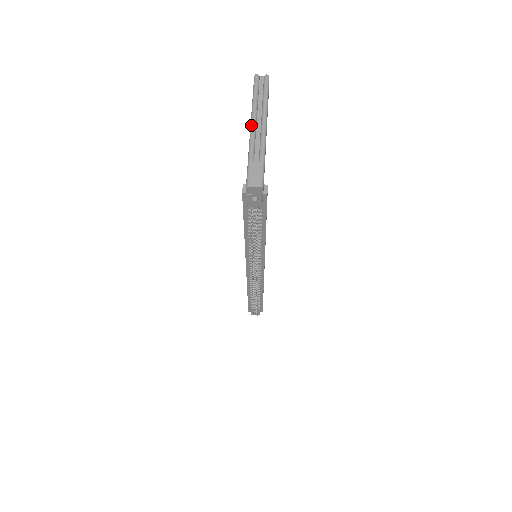
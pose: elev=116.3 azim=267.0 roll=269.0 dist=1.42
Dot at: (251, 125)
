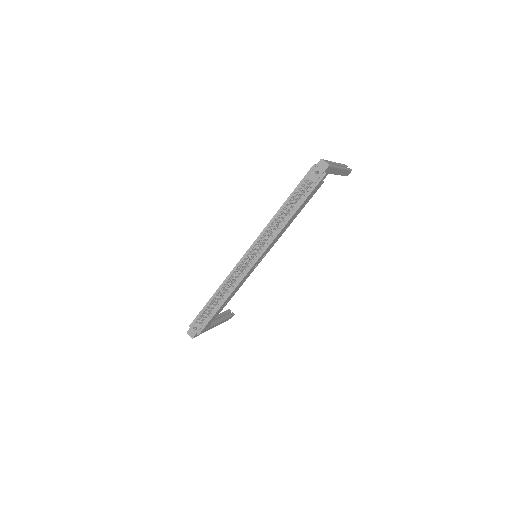
Dot at: (335, 162)
